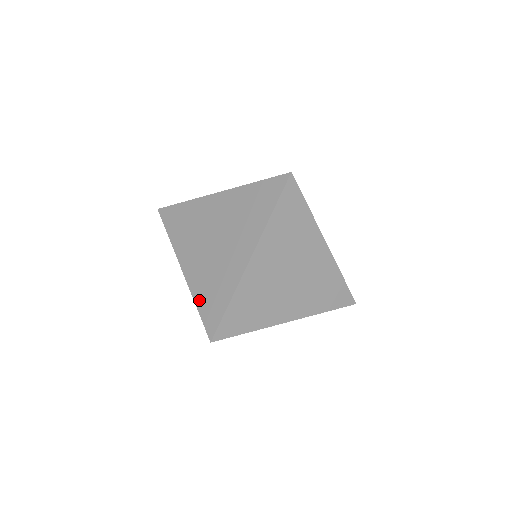
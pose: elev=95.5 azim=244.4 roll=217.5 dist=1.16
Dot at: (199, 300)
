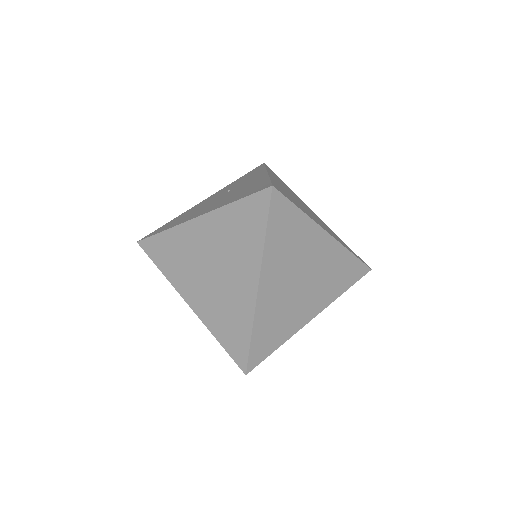
Dot at: (218, 335)
